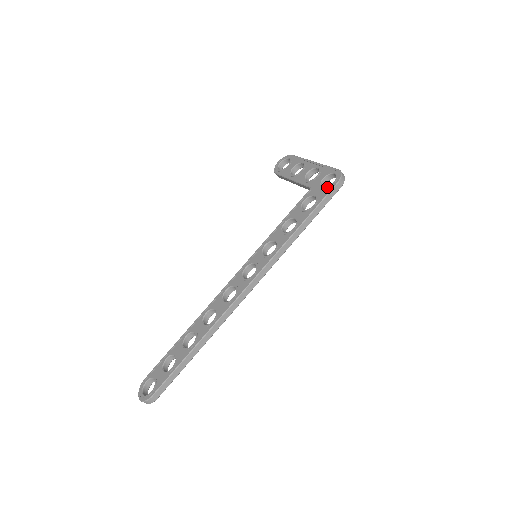
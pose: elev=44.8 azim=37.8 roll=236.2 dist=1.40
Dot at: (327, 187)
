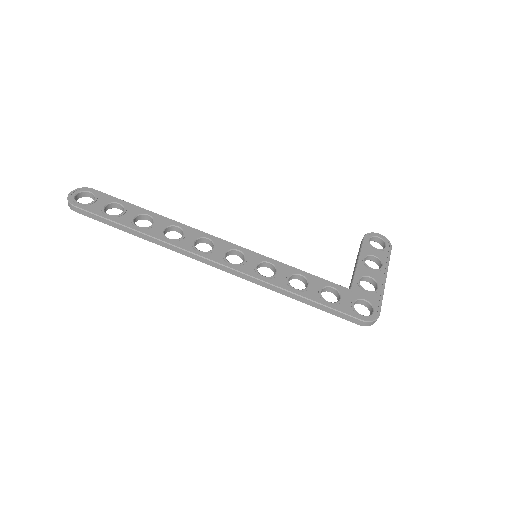
Dot at: (354, 309)
